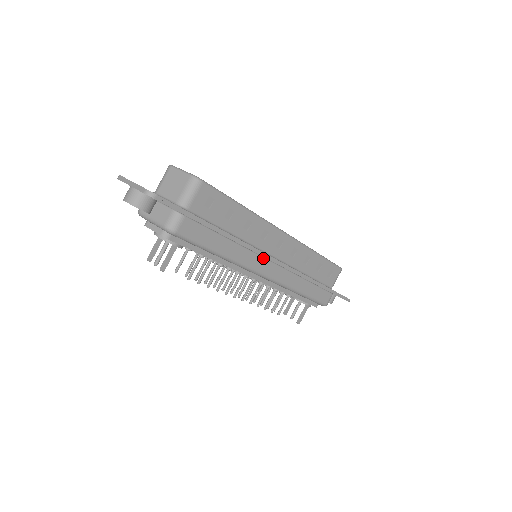
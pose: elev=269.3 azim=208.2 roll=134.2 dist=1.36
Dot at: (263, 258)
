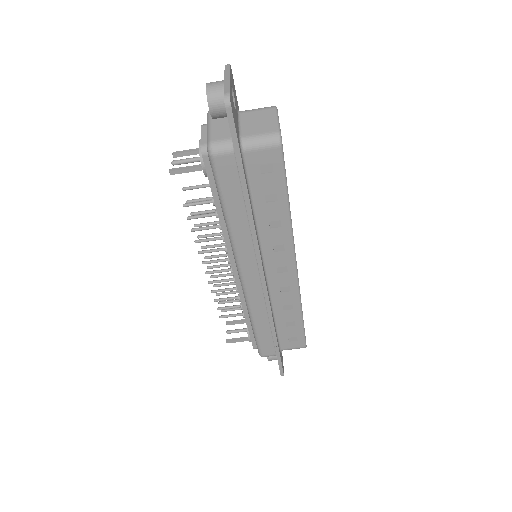
Dot at: (256, 263)
